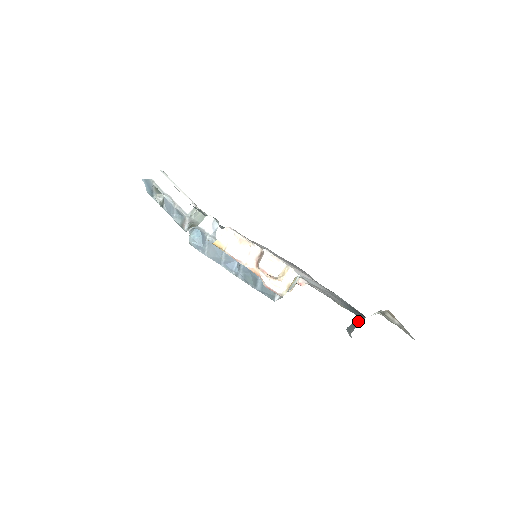
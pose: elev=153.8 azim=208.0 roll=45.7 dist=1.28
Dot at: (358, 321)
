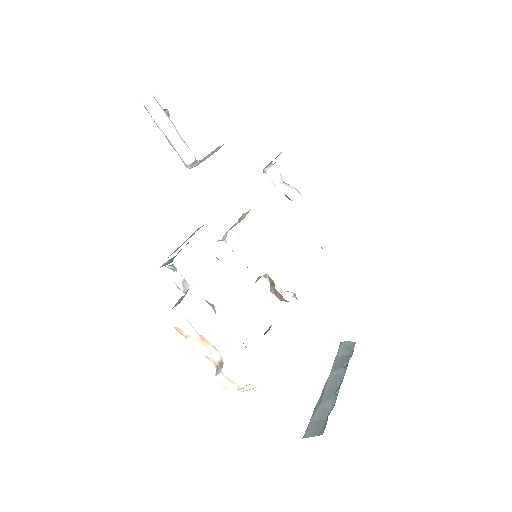
Dot at: (343, 369)
